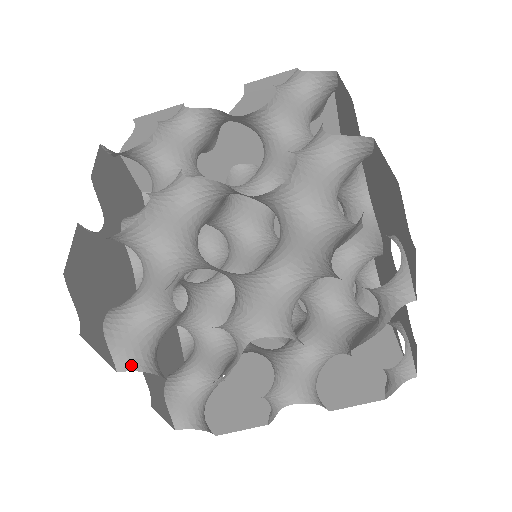
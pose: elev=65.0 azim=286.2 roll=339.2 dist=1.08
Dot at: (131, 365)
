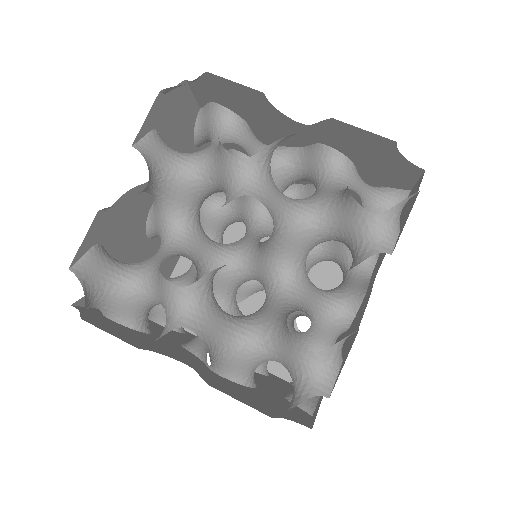
Dot at: (144, 153)
